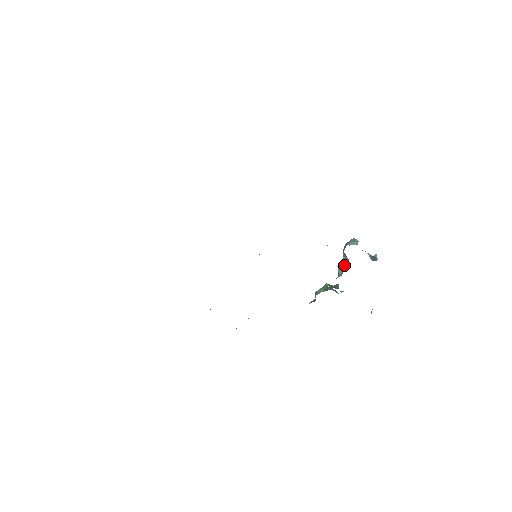
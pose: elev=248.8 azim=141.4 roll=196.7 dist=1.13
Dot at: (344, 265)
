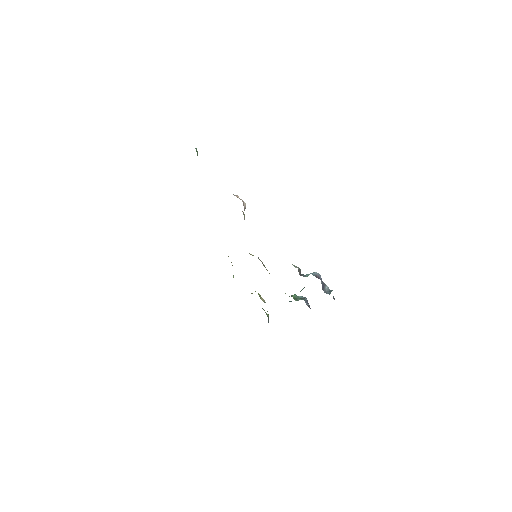
Dot at: (304, 287)
